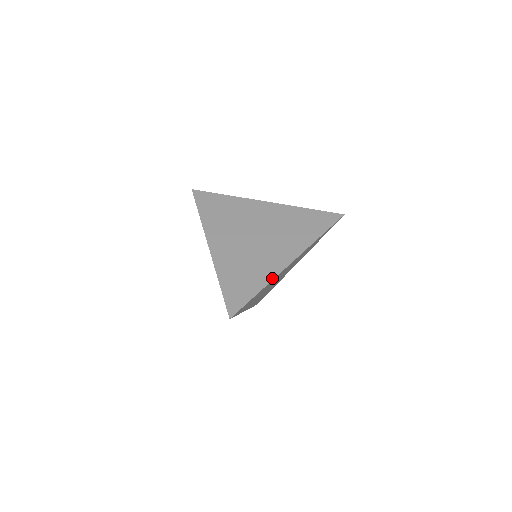
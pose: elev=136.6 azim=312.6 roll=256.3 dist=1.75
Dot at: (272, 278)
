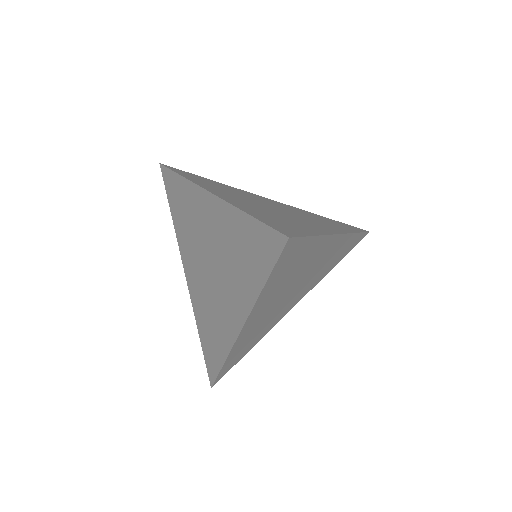
Dot at: (325, 233)
